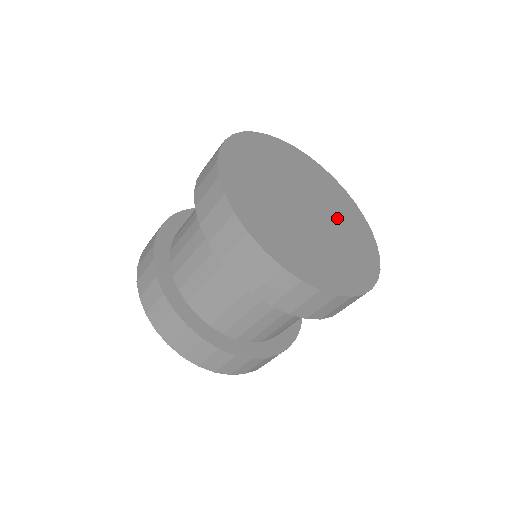
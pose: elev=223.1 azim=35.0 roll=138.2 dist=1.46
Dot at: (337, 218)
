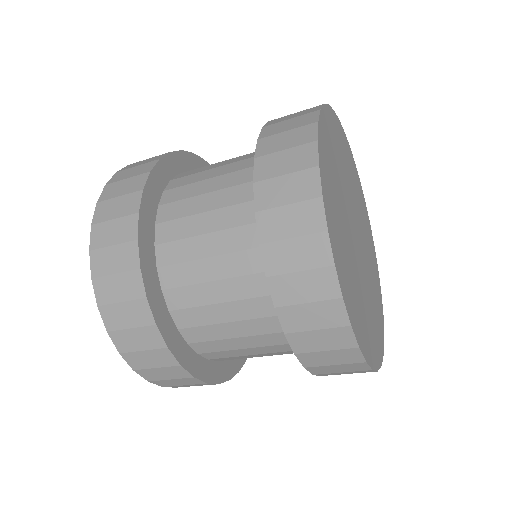
Dot at: (369, 266)
